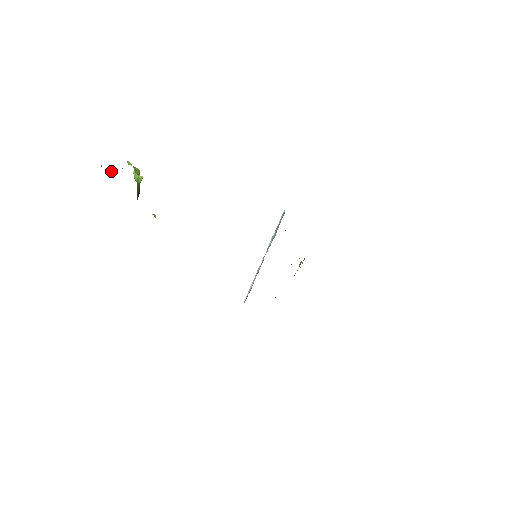
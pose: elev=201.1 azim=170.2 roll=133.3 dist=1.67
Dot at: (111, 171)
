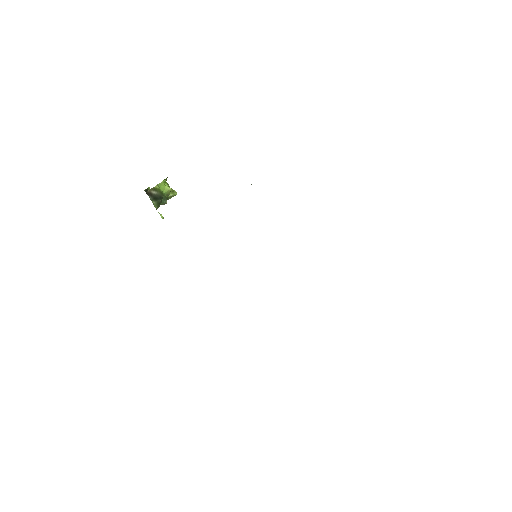
Dot at: occluded
